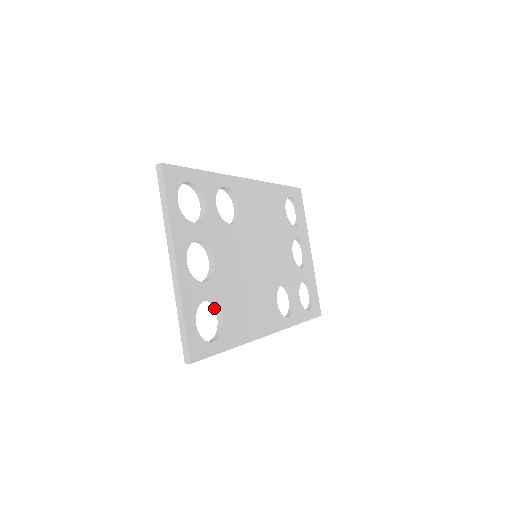
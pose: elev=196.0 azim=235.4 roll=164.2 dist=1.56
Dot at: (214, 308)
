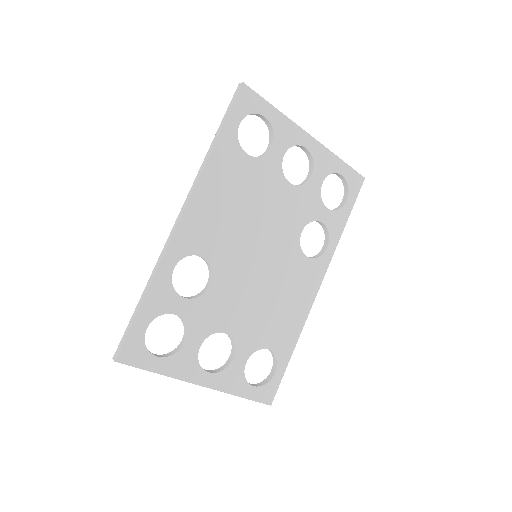
Dot at: occluded
